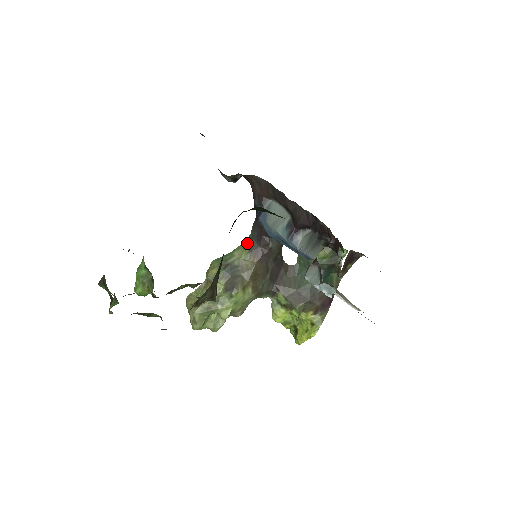
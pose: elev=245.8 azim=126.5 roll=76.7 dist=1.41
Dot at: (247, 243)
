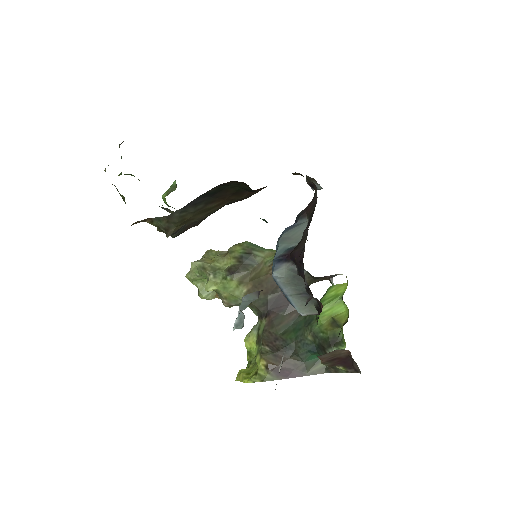
Dot at: occluded
